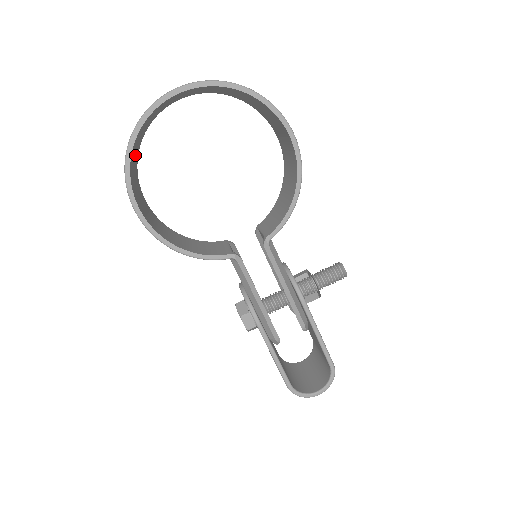
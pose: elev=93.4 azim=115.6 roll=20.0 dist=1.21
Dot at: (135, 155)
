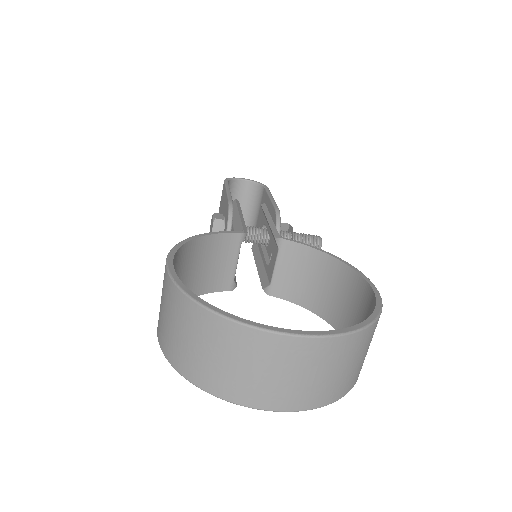
Dot at: occluded
